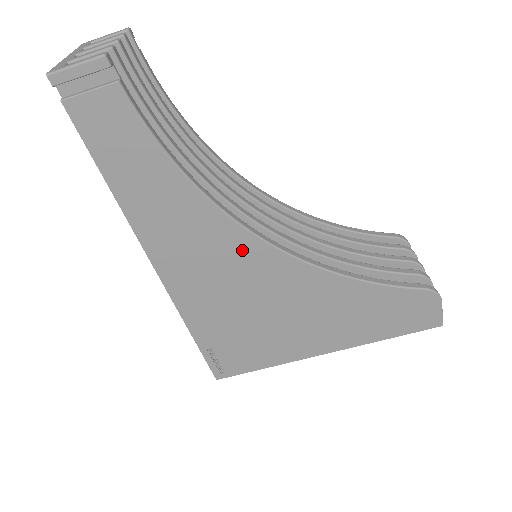
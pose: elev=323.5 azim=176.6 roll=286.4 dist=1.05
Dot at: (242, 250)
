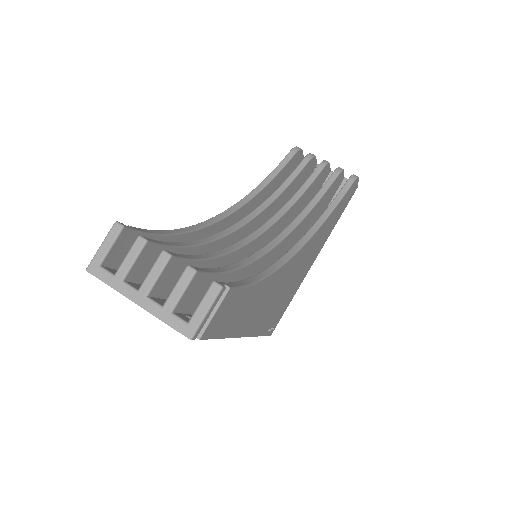
Dot at: (284, 273)
